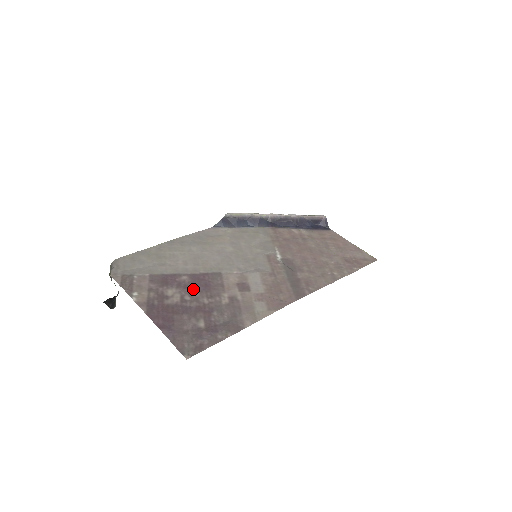
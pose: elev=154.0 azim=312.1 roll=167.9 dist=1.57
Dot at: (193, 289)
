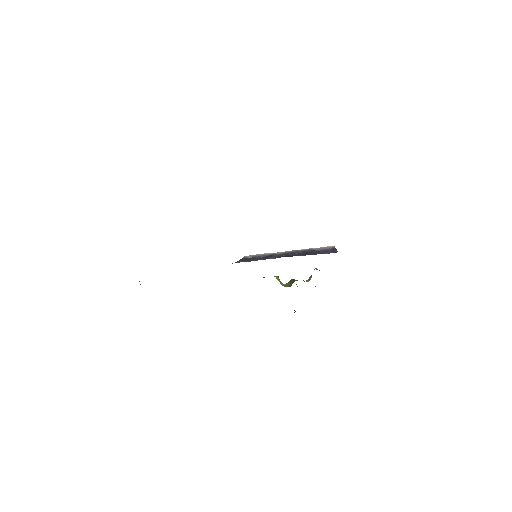
Dot at: occluded
